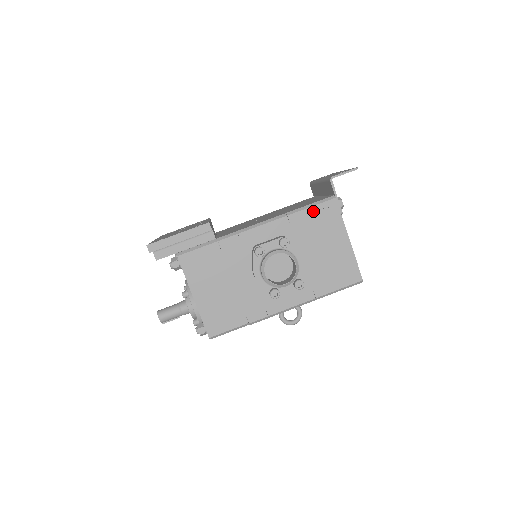
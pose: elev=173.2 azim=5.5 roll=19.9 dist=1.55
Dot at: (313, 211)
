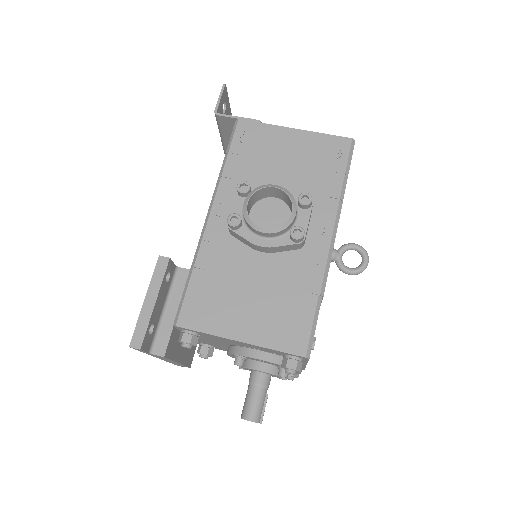
Dot at: (236, 148)
